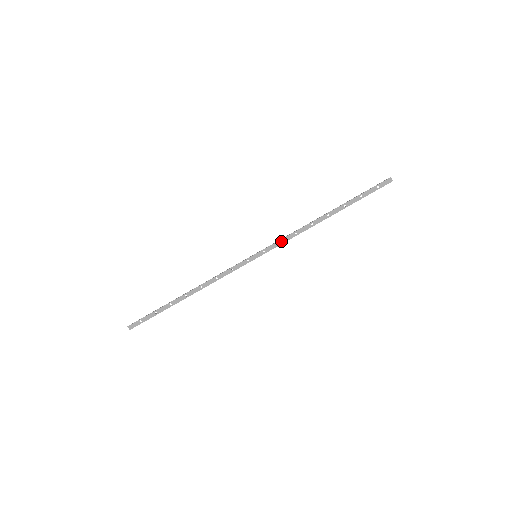
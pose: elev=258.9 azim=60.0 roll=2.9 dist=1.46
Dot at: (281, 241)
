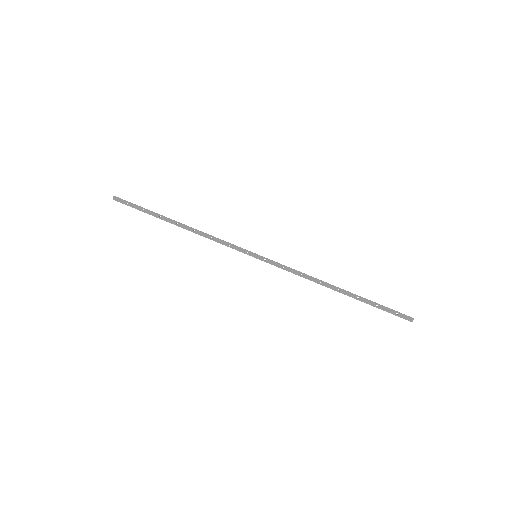
Dot at: (285, 267)
